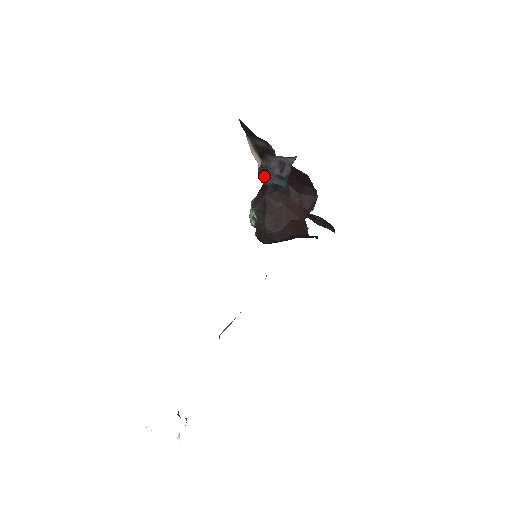
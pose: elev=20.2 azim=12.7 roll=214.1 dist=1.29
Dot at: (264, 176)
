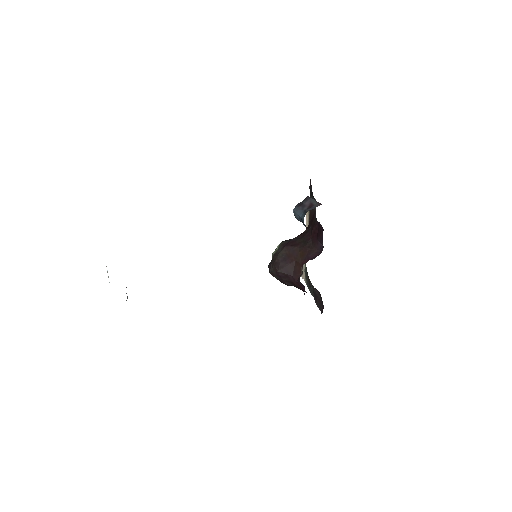
Dot at: (297, 208)
